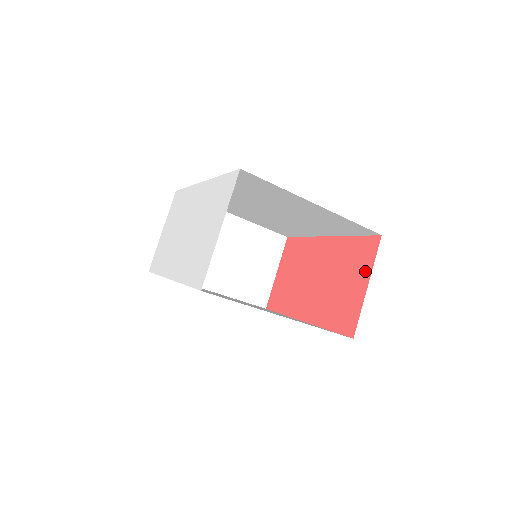
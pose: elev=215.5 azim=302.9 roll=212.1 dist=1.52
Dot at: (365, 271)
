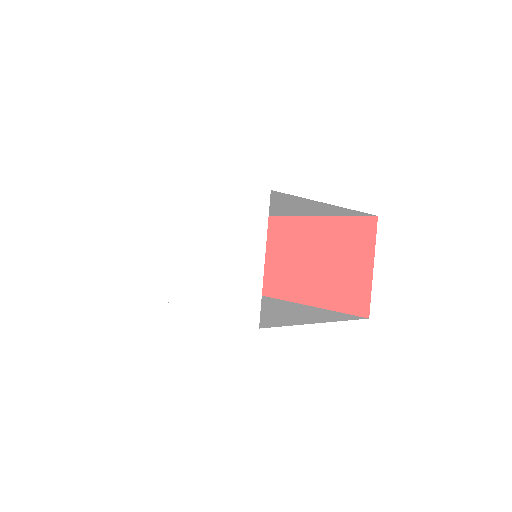
Dot at: (367, 252)
